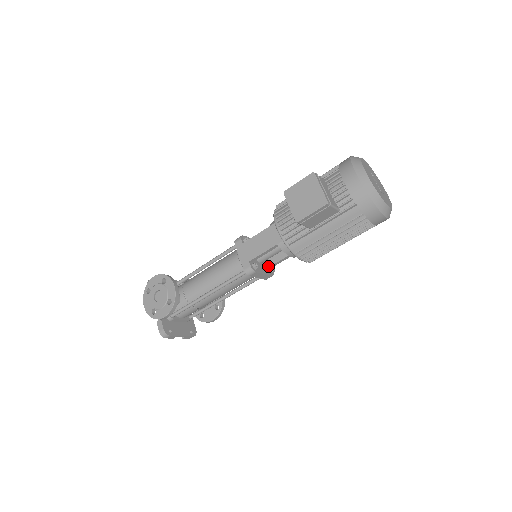
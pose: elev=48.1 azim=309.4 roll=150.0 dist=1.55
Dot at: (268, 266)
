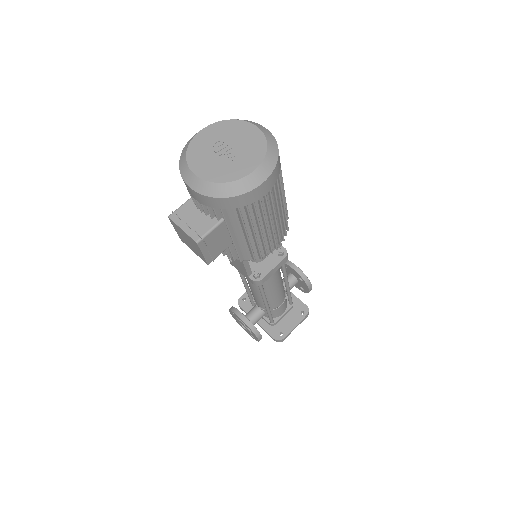
Dot at: (276, 250)
